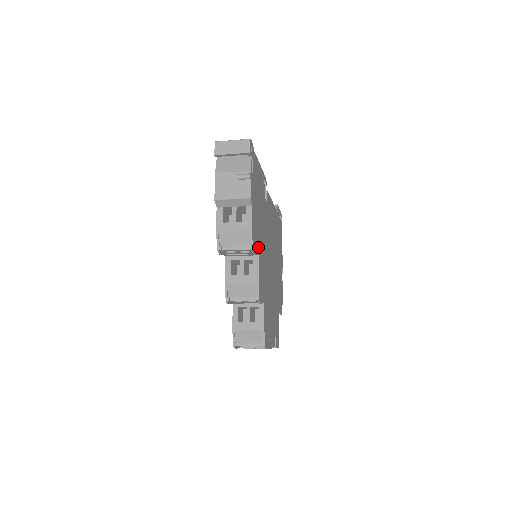
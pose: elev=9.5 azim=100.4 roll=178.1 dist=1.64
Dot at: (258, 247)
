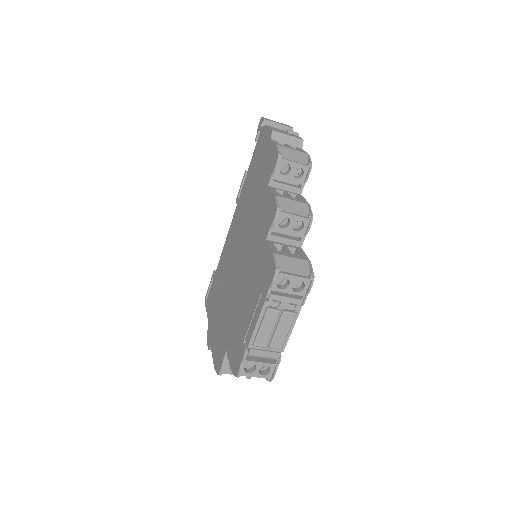
Dot at: occluded
